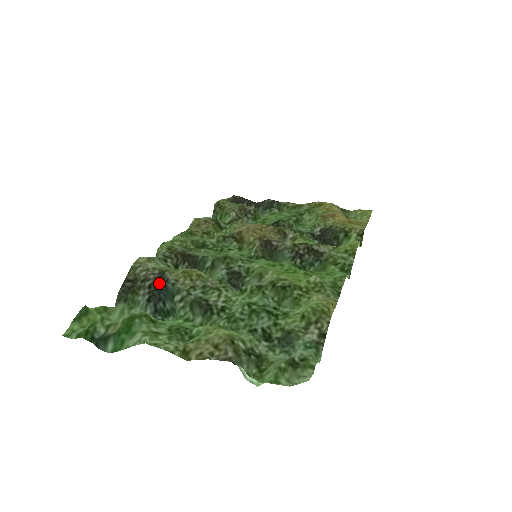
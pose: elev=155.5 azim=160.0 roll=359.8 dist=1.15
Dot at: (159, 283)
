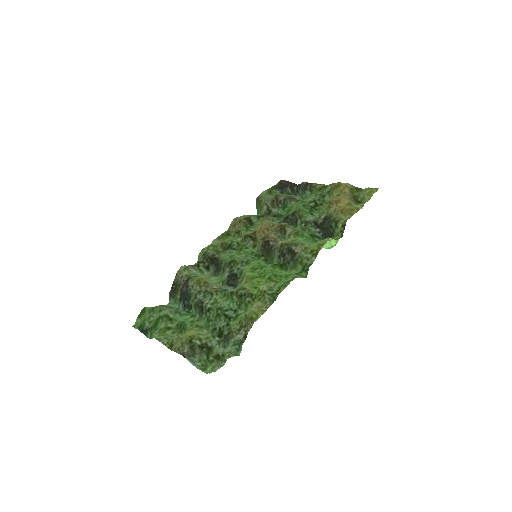
Dot at: (185, 288)
